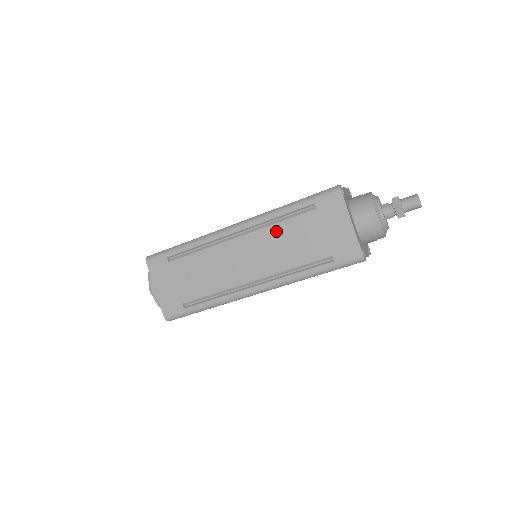
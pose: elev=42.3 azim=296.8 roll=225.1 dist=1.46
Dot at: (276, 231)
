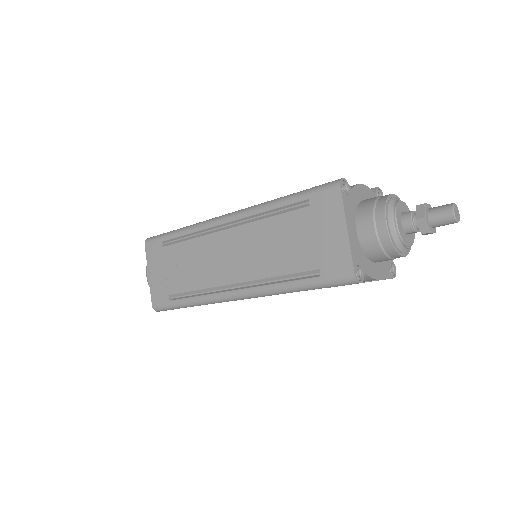
Dot at: (263, 228)
